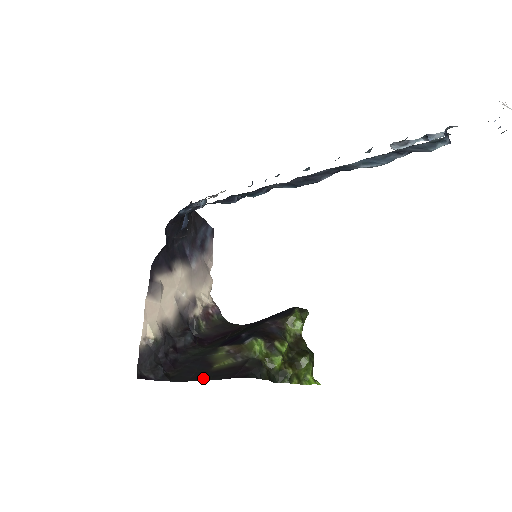
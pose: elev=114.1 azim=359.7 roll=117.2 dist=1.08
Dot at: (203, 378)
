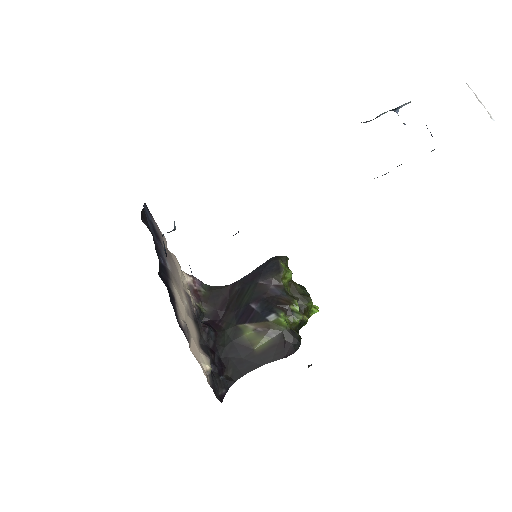
Dot at: (257, 365)
